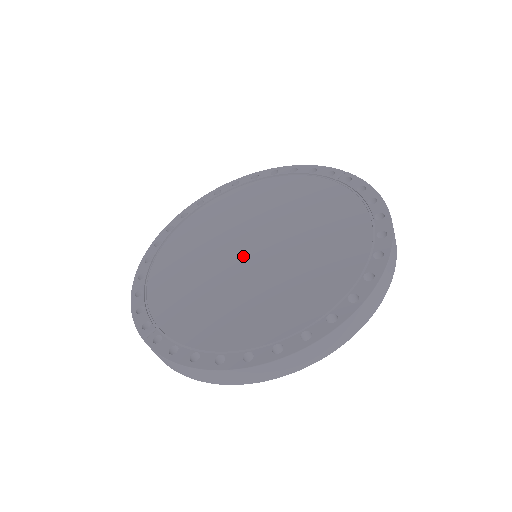
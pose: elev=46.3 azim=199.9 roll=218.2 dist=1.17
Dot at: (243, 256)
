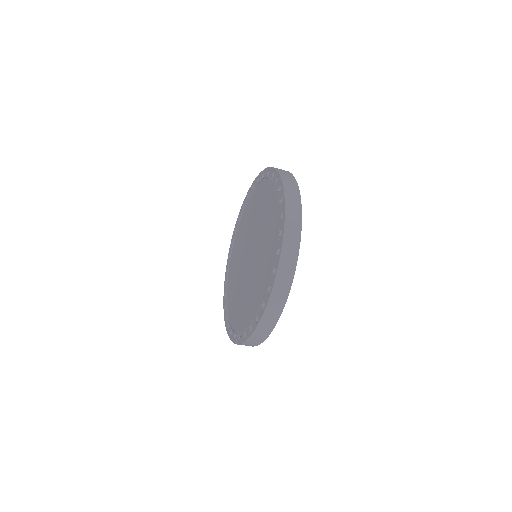
Dot at: (248, 262)
